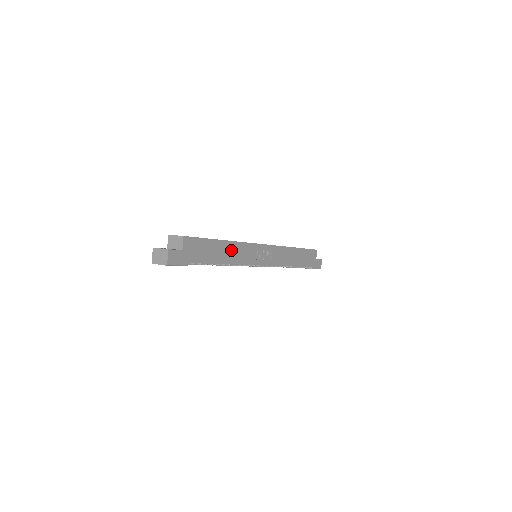
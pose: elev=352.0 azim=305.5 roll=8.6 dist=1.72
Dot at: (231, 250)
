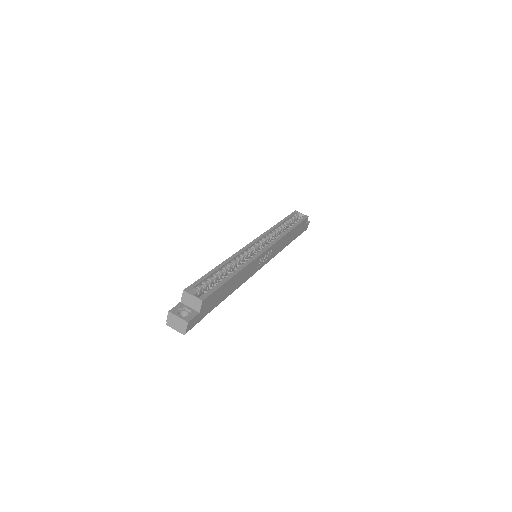
Dot at: (239, 277)
